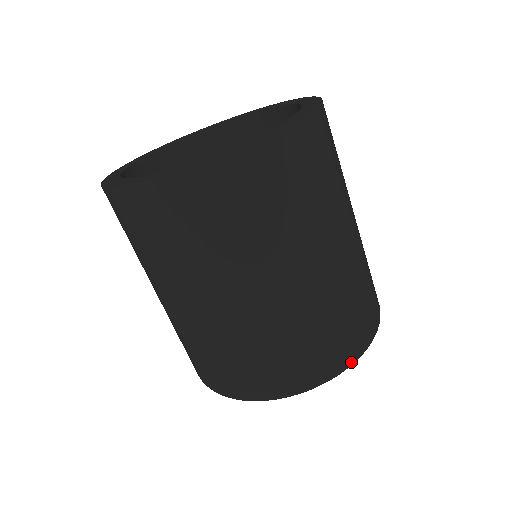
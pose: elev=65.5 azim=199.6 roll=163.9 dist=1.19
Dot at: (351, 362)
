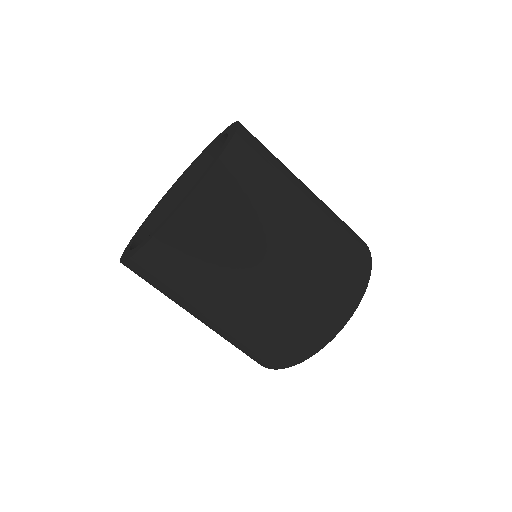
Dot at: (356, 304)
